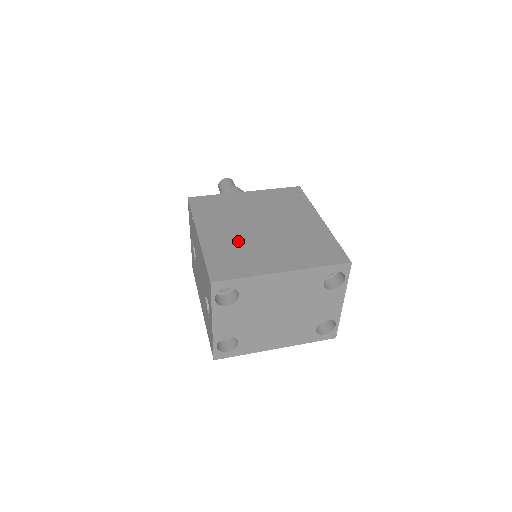
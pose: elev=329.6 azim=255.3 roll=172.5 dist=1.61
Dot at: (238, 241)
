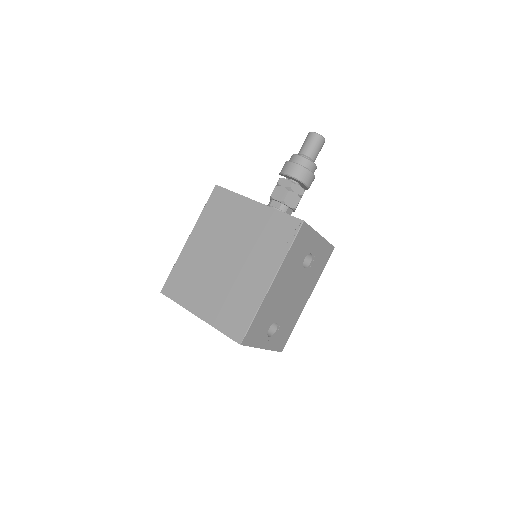
Dot at: (201, 264)
